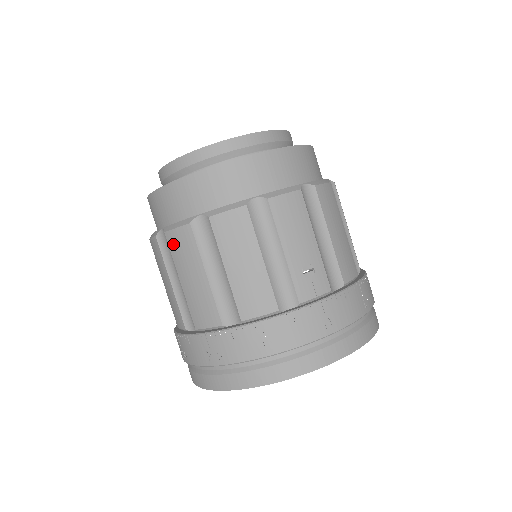
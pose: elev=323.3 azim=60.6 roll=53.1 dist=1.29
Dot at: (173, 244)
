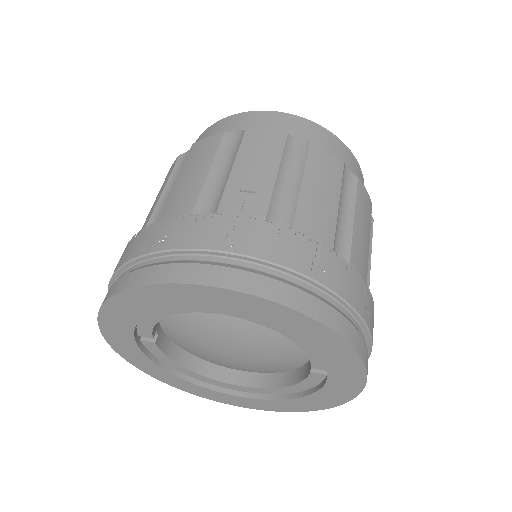
Dot at: occluded
